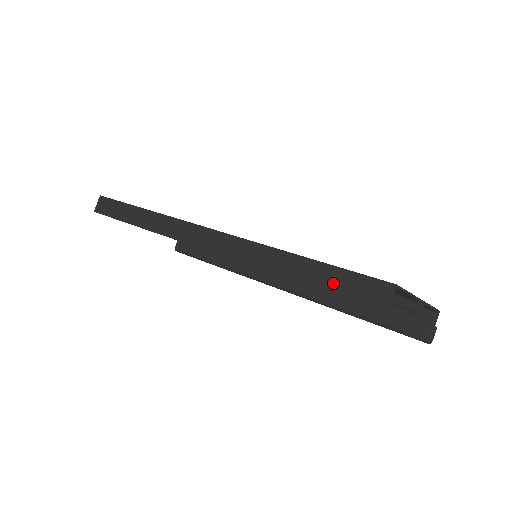
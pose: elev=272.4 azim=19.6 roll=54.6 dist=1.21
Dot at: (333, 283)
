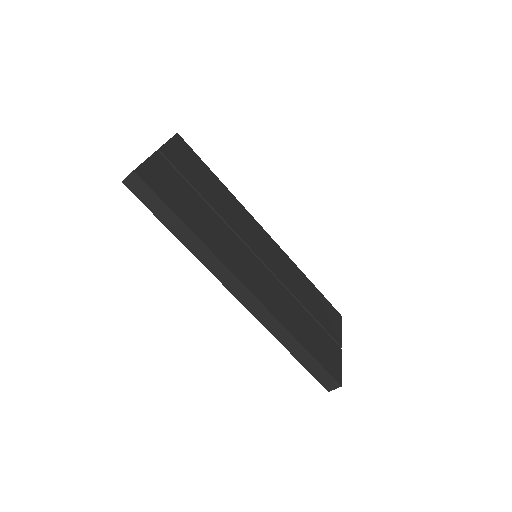
Dot at: (312, 368)
